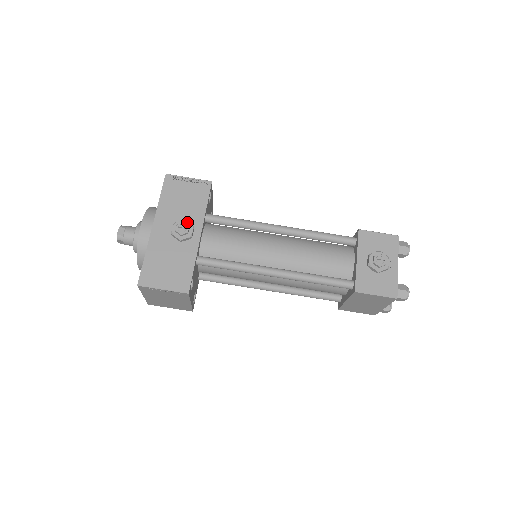
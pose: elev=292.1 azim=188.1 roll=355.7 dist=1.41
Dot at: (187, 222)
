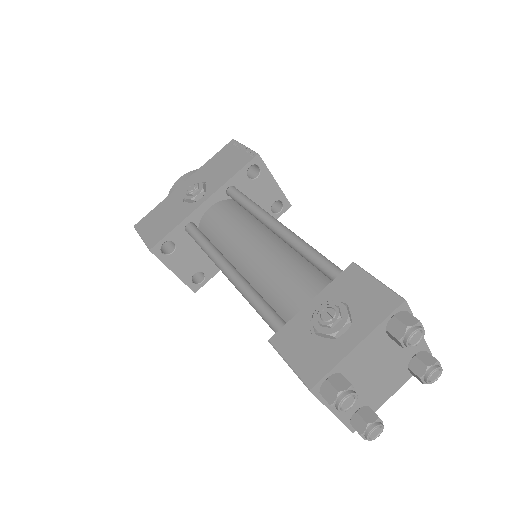
Dot at: (202, 185)
